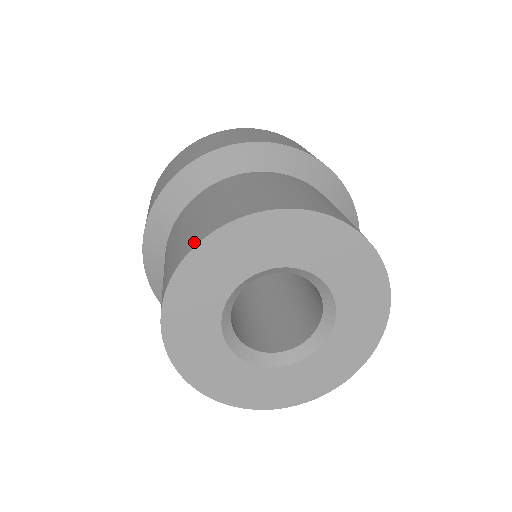
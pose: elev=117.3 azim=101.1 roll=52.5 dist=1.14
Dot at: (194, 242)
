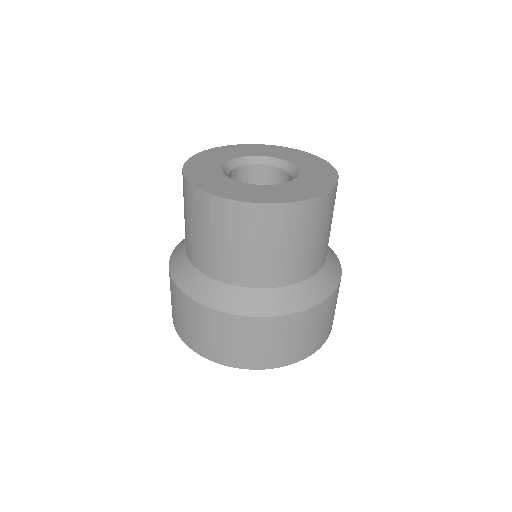
Dot at: occluded
